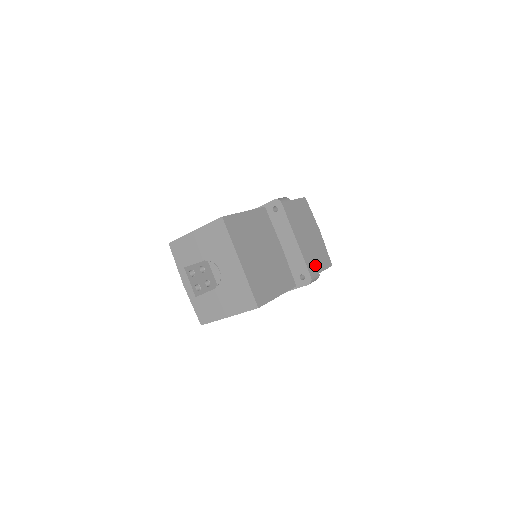
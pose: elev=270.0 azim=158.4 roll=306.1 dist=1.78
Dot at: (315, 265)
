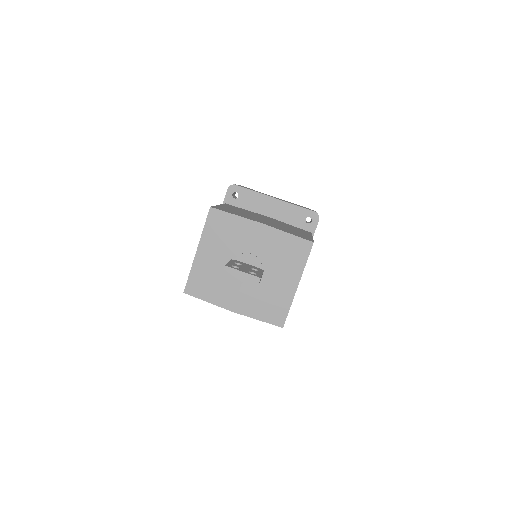
Dot at: occluded
